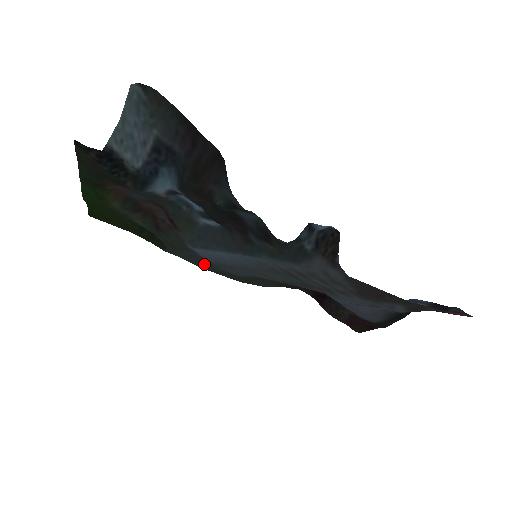
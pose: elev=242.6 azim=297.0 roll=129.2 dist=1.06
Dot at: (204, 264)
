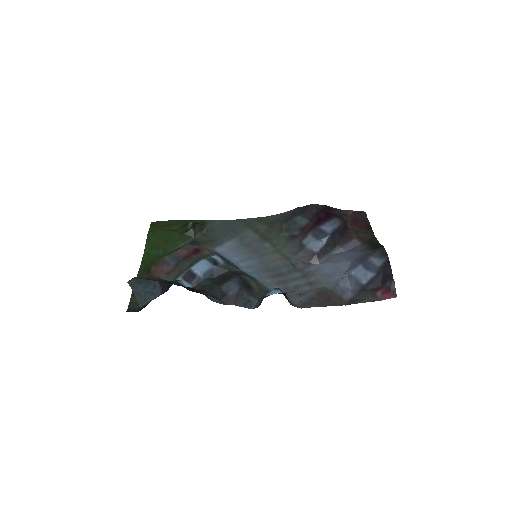
Dot at: (234, 228)
